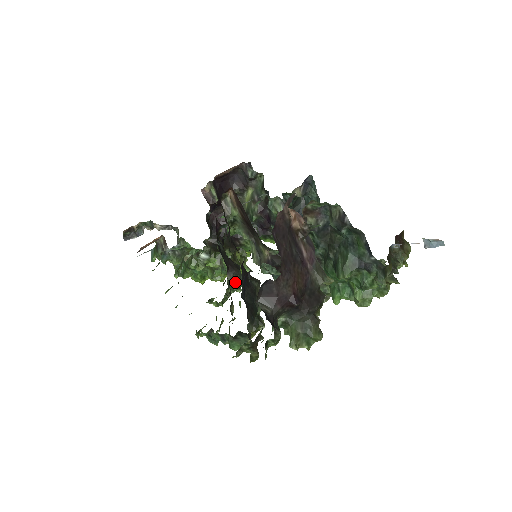
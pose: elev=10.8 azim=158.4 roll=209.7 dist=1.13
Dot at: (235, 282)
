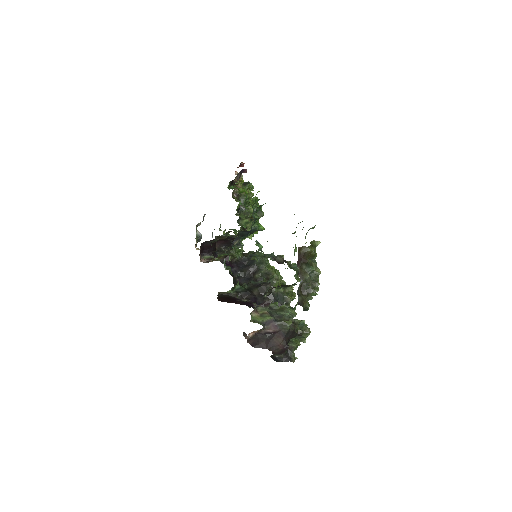
Dot at: (262, 270)
